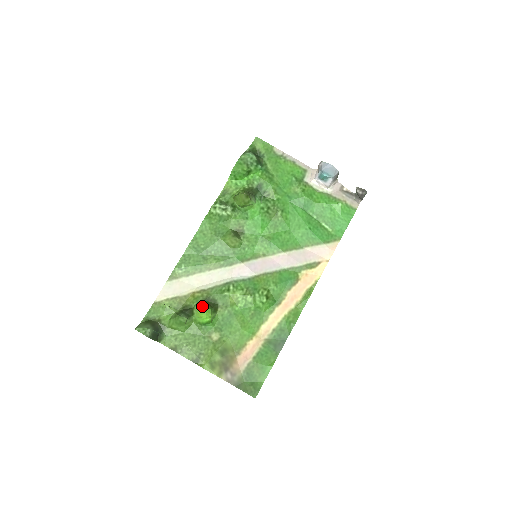
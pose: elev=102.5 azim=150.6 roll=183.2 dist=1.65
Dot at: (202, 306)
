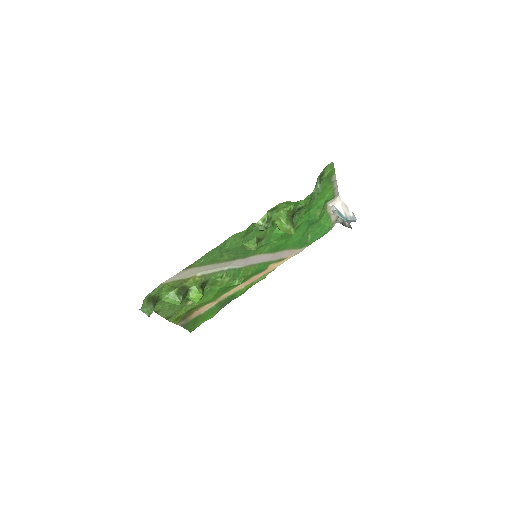
Dot at: (200, 294)
